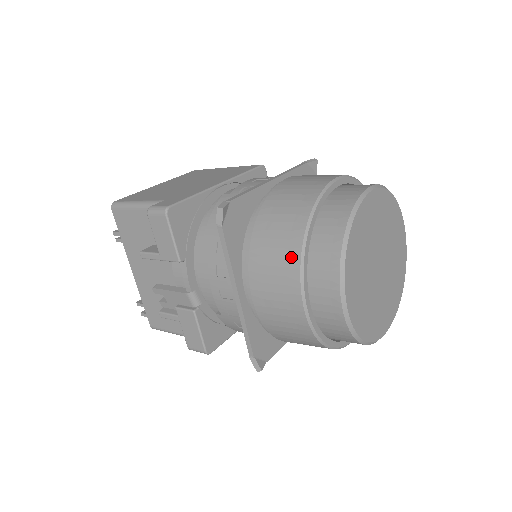
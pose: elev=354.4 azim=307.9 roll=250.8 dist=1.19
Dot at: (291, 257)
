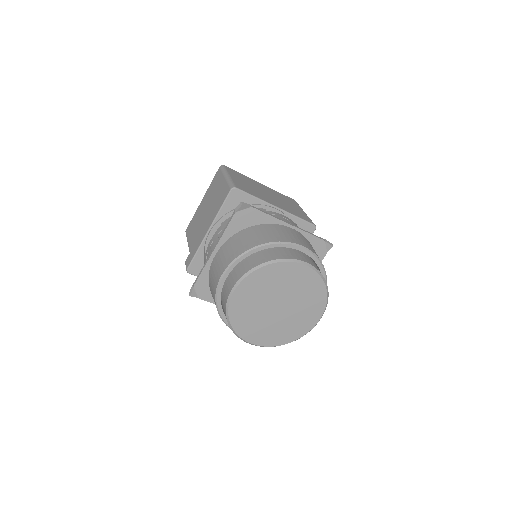
Dot at: occluded
